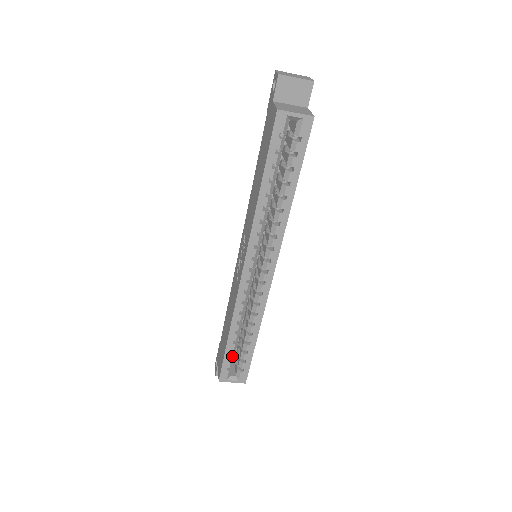
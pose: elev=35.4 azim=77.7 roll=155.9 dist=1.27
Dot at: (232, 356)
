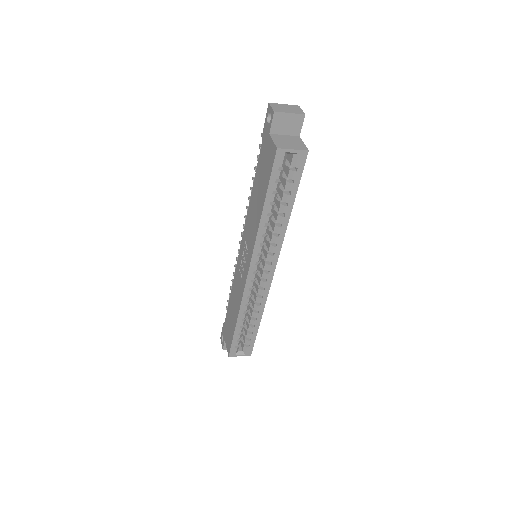
Dot at: (239, 337)
